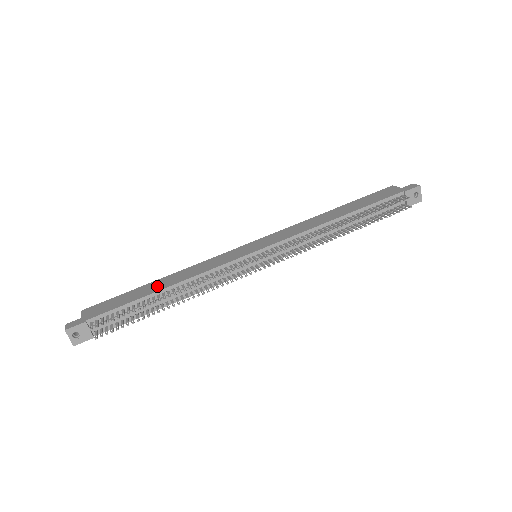
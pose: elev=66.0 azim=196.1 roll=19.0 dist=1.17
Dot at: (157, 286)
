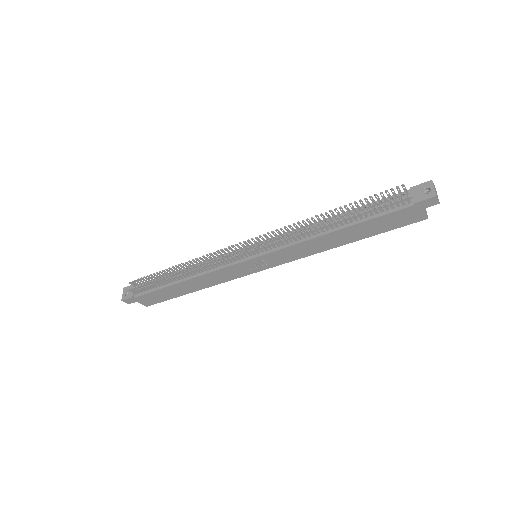
Dot at: occluded
